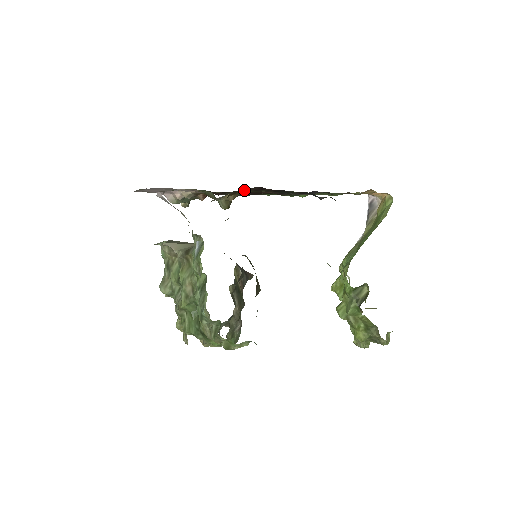
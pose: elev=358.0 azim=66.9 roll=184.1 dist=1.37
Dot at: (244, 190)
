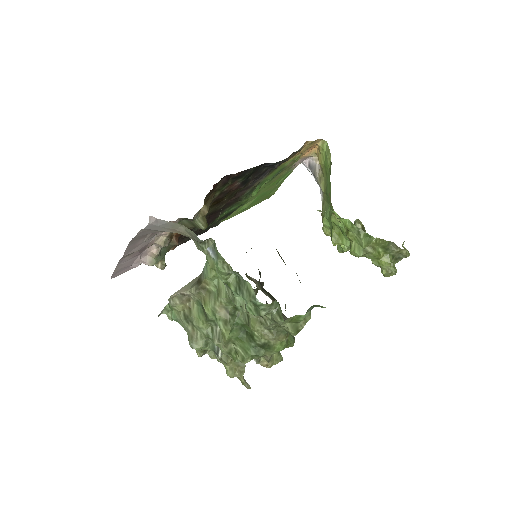
Dot at: (216, 185)
